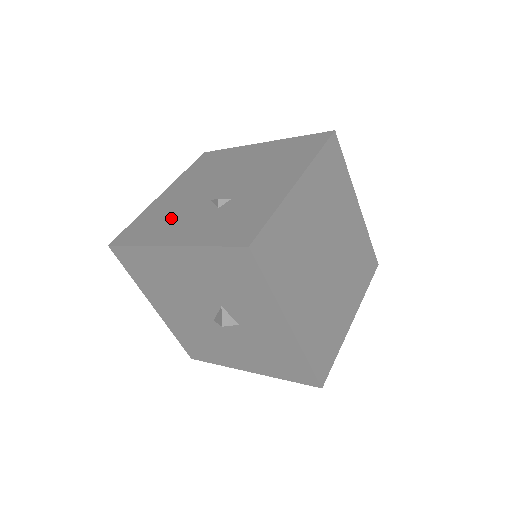
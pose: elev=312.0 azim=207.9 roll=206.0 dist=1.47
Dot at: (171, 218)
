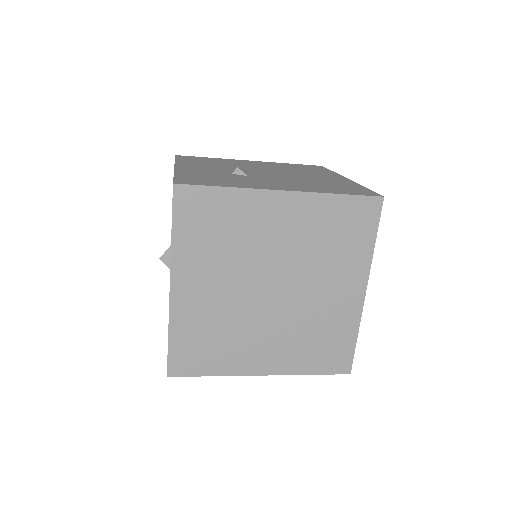
Dot at: (214, 164)
